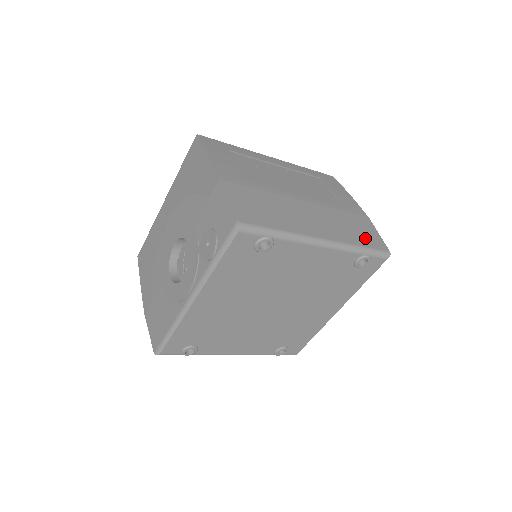
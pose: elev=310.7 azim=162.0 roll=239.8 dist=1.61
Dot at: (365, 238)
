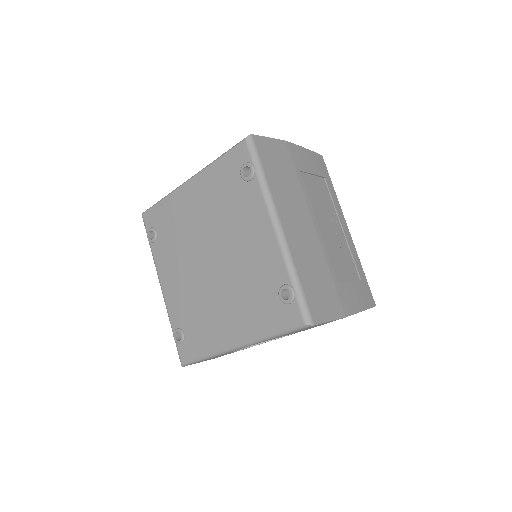
Dot at: (313, 291)
